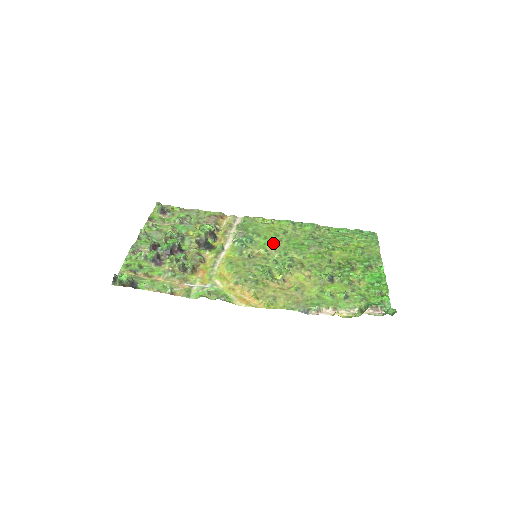
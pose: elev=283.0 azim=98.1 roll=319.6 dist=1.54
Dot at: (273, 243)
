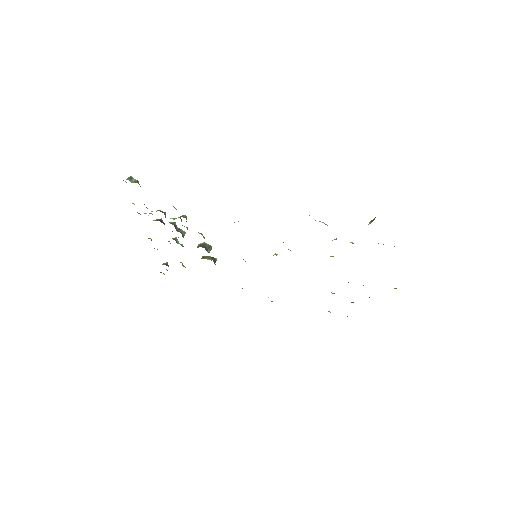
Dot at: occluded
